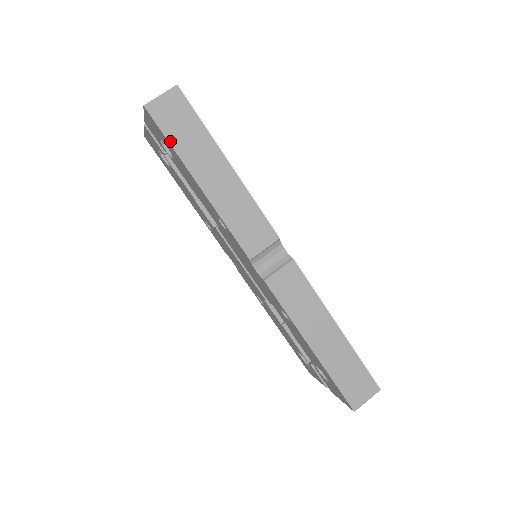
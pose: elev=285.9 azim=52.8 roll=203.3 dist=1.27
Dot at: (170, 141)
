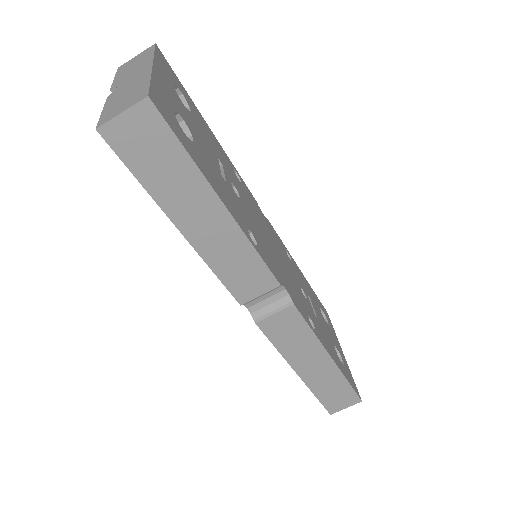
Dot at: (139, 178)
